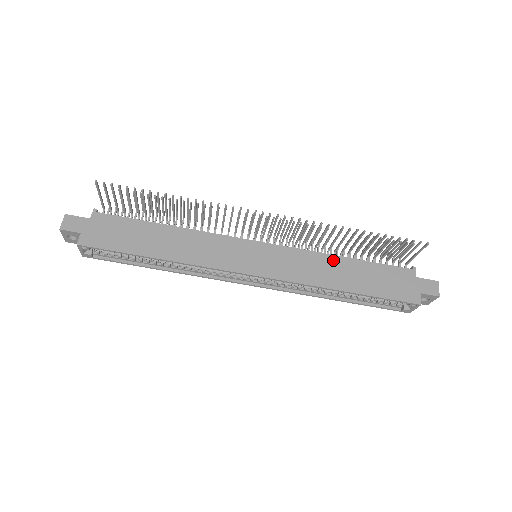
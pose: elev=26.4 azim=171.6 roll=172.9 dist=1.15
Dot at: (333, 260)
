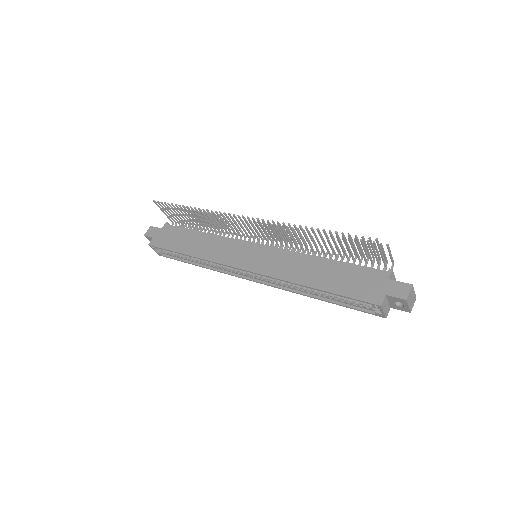
Dot at: (311, 260)
